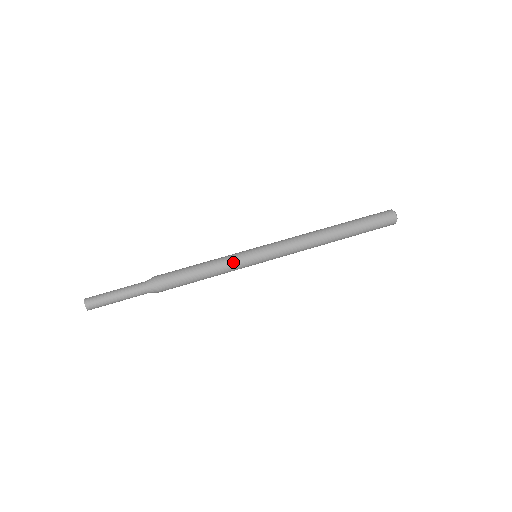
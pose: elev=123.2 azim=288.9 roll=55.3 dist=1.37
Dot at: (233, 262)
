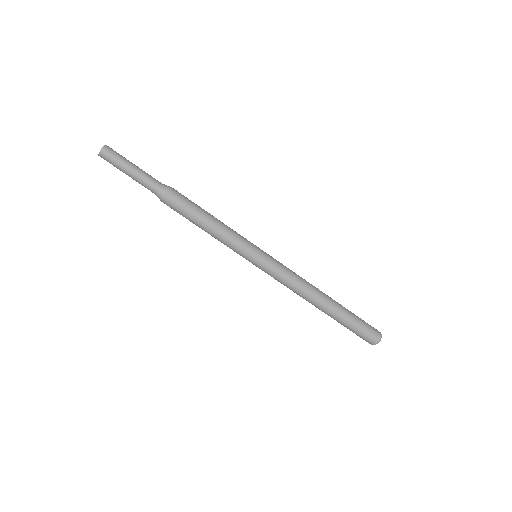
Dot at: (233, 246)
